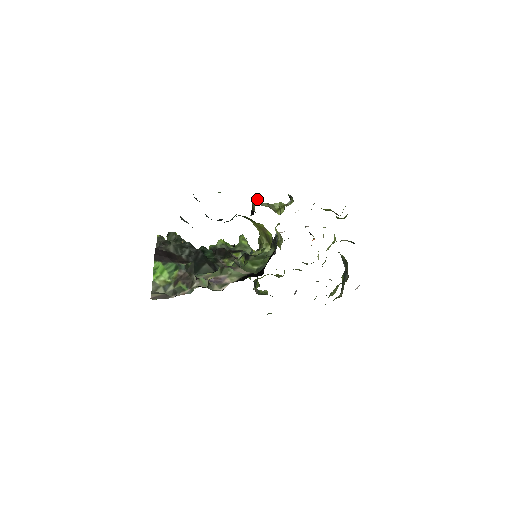
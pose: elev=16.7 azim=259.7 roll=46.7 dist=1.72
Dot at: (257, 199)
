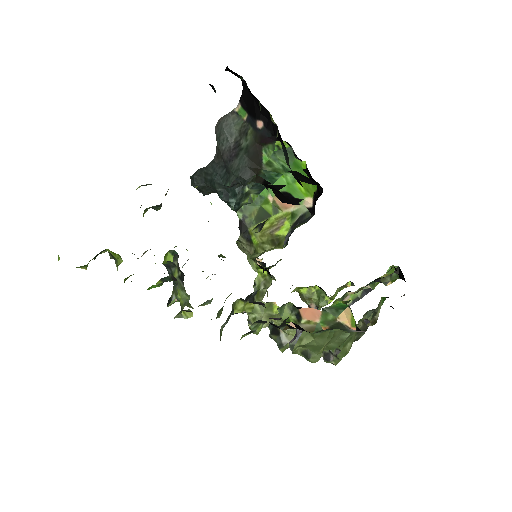
Dot at: occluded
